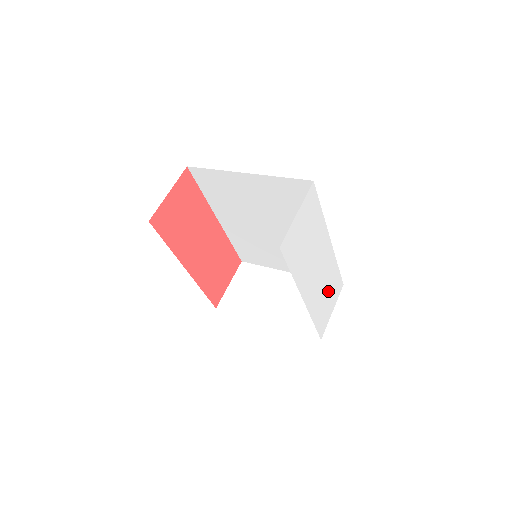
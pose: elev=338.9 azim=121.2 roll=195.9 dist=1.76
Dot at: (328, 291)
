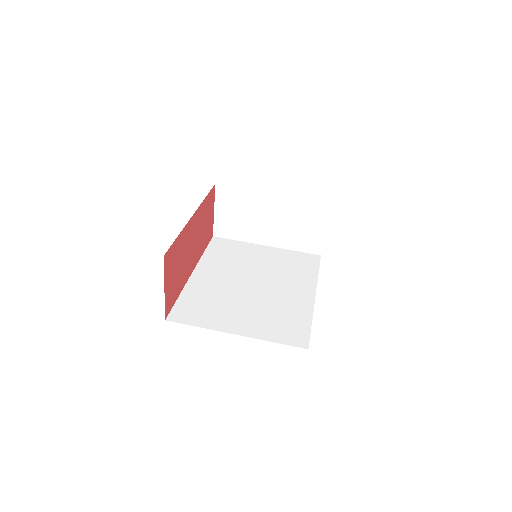
Dot at: occluded
